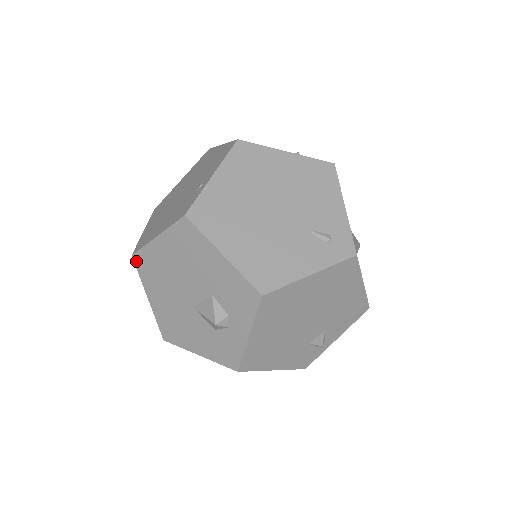
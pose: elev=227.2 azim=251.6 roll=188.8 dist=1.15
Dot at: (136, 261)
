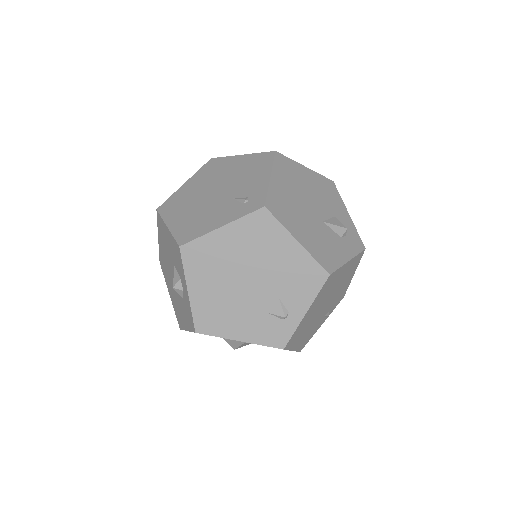
Dot at: (161, 265)
